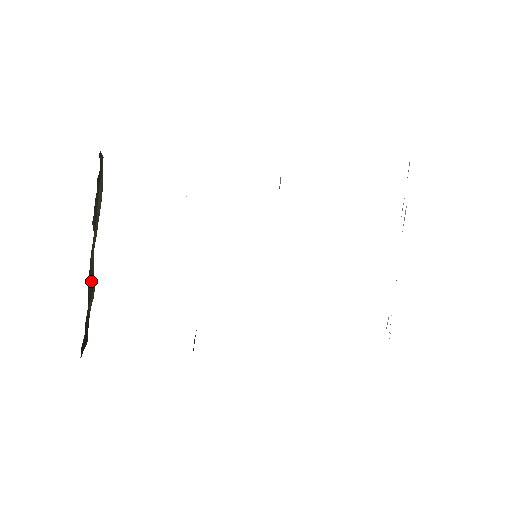
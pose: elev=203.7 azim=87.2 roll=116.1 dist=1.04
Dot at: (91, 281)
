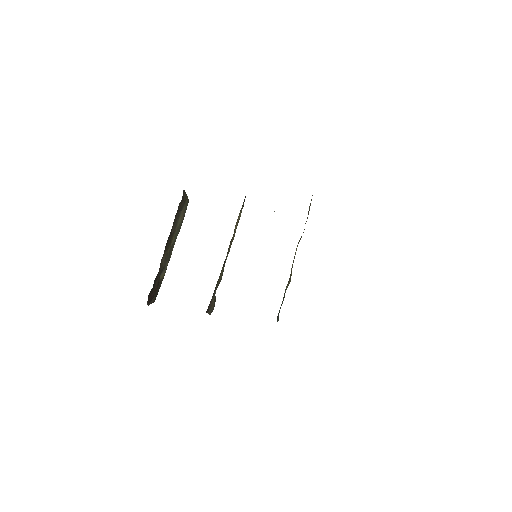
Dot at: (164, 261)
